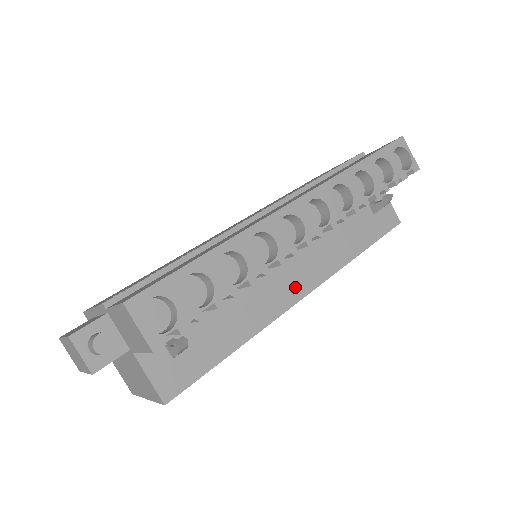
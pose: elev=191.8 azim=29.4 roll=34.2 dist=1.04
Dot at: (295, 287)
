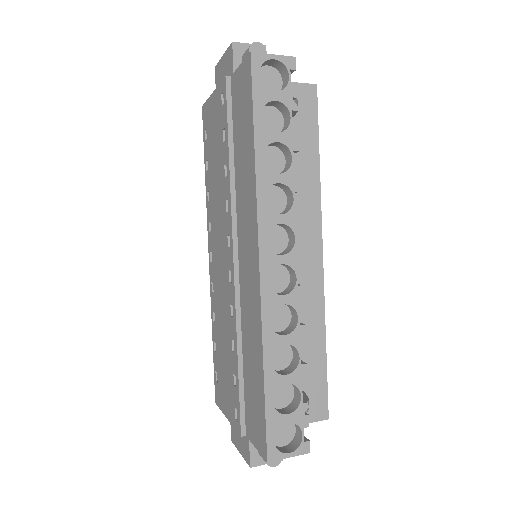
Dot at: (311, 261)
